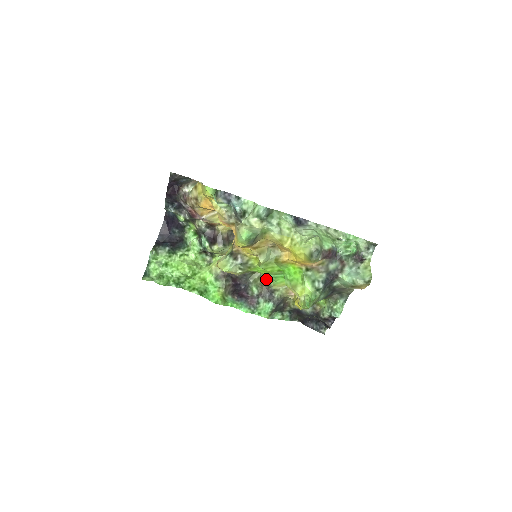
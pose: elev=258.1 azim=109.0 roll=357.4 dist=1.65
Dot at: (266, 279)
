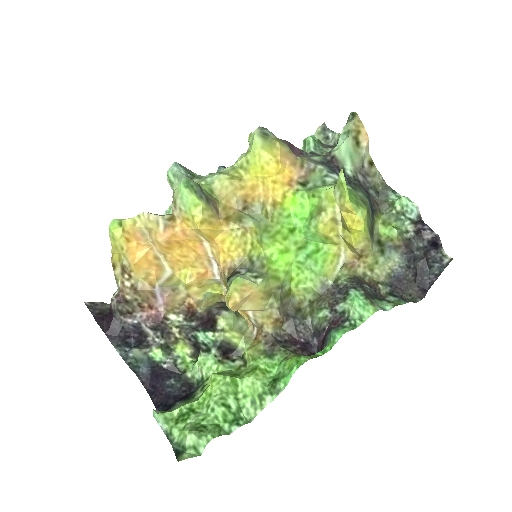
Dot at: (311, 285)
